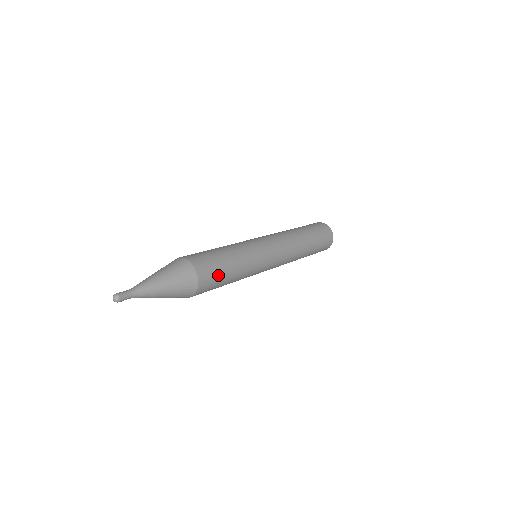
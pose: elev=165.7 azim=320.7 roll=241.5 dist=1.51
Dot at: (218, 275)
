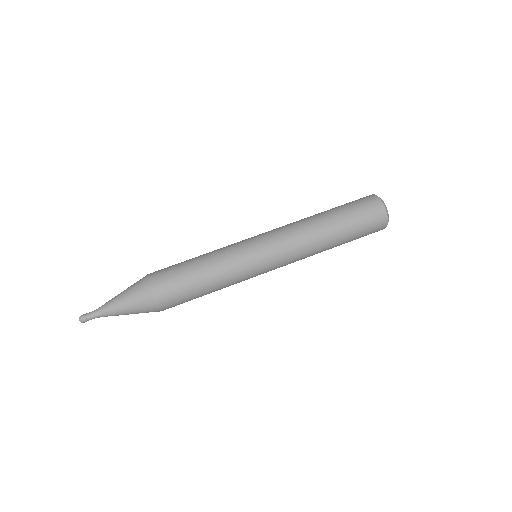
Dot at: (186, 300)
